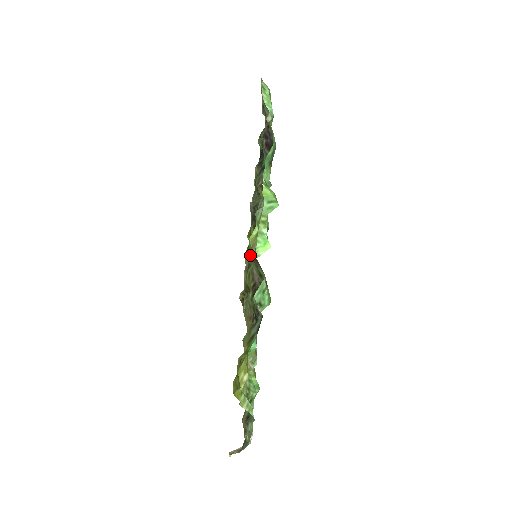
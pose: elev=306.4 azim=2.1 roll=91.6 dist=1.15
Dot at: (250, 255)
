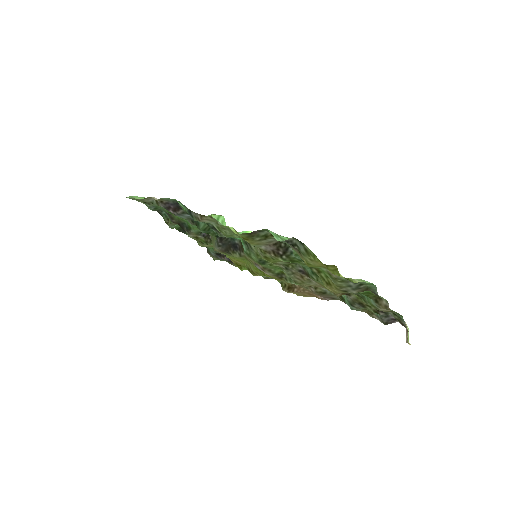
Dot at: (248, 240)
